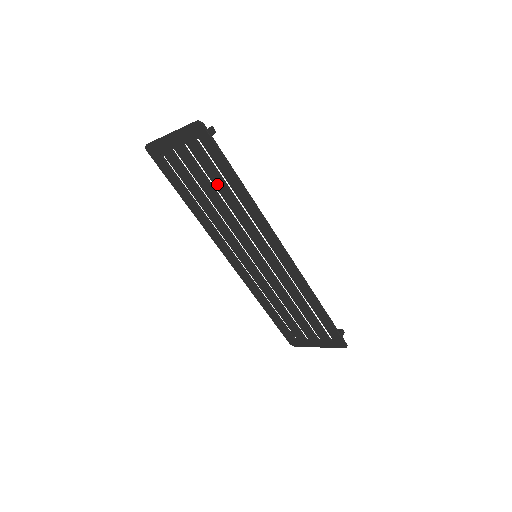
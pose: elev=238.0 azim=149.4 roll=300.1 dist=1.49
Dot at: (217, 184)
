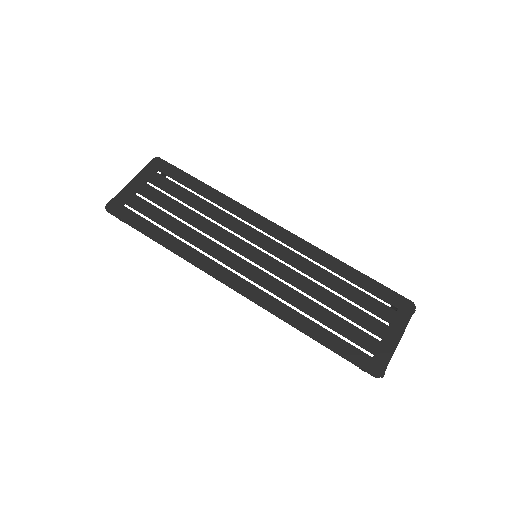
Dot at: (187, 199)
